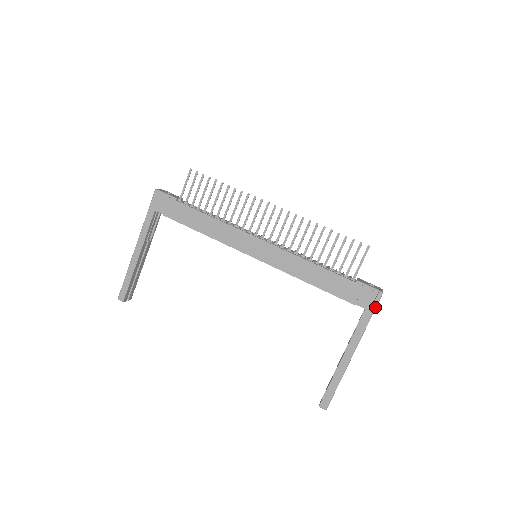
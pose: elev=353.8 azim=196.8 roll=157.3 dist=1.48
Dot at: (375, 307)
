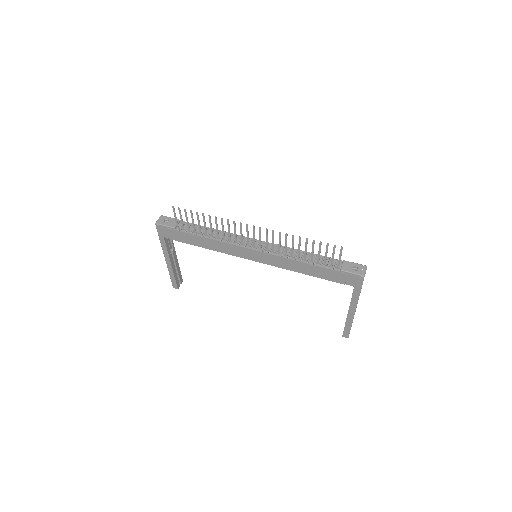
Dot at: (361, 285)
